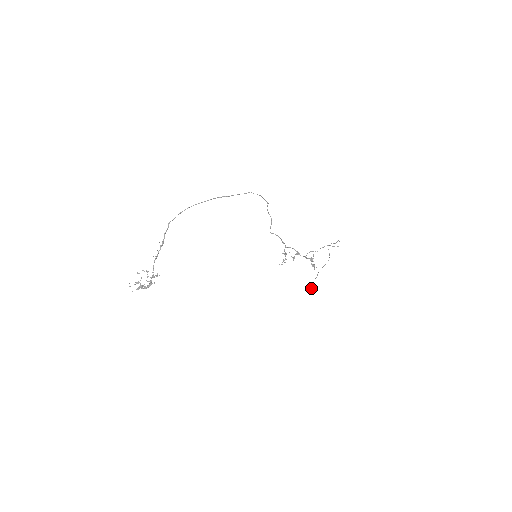
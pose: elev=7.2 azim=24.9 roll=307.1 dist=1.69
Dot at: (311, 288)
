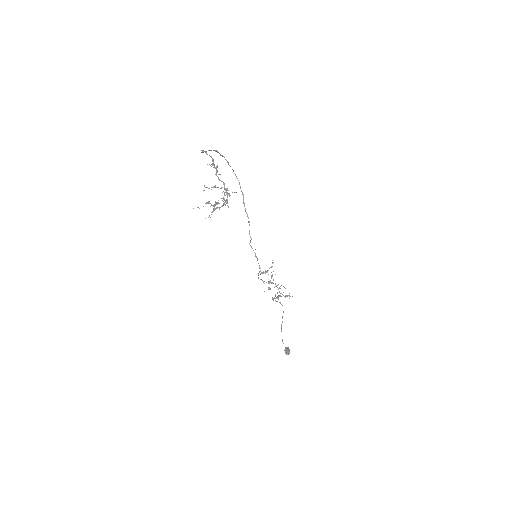
Dot at: (288, 348)
